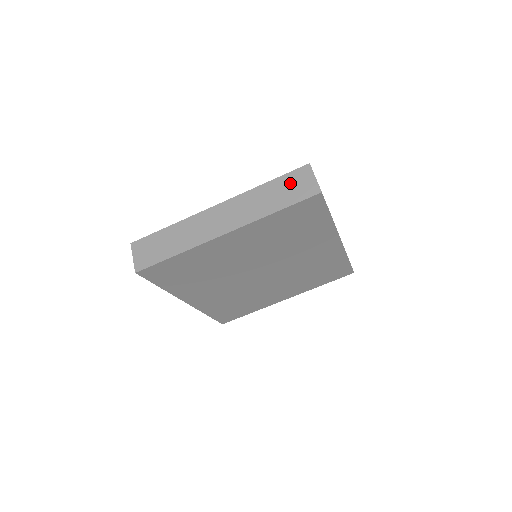
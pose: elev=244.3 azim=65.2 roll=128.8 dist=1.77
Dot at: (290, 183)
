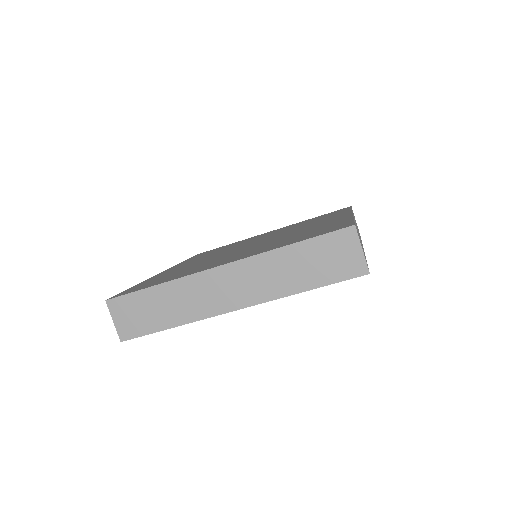
Dot at: (326, 252)
